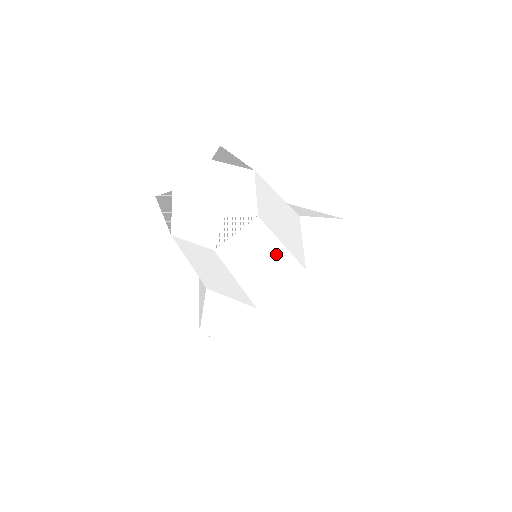
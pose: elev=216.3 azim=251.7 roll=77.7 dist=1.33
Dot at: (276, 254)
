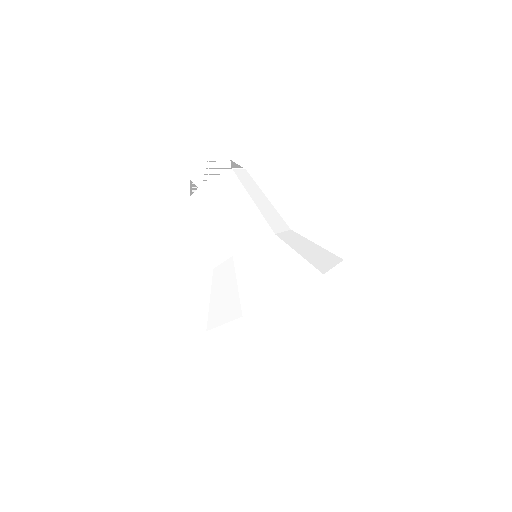
Dot at: (247, 206)
